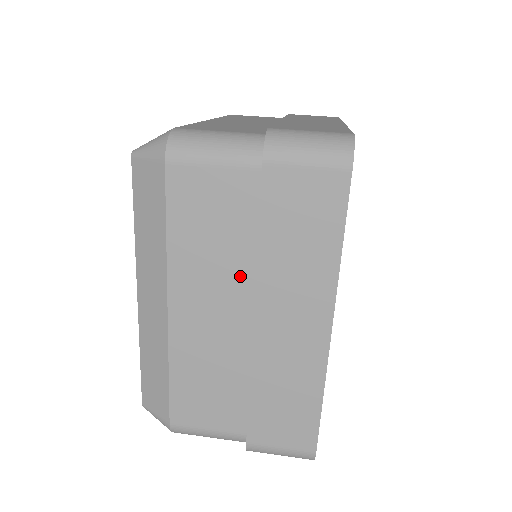
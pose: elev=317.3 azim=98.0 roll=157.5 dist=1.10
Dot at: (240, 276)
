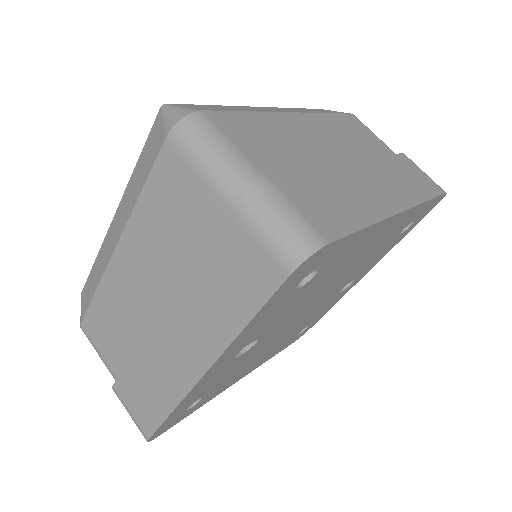
Dot at: (170, 273)
